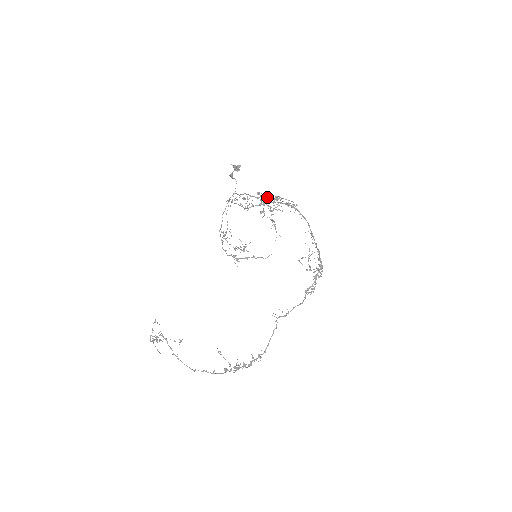
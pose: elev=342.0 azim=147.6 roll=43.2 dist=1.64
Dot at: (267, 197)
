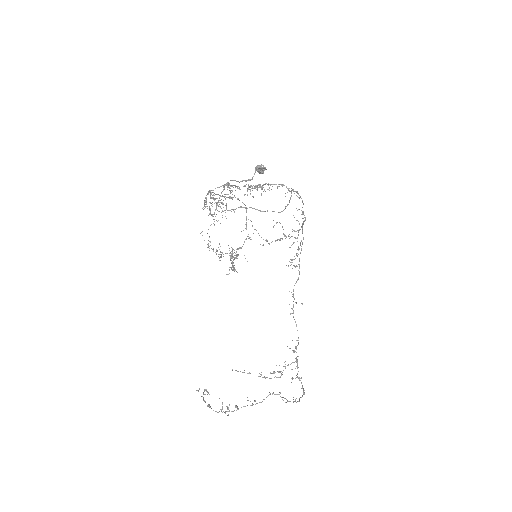
Dot at: occluded
